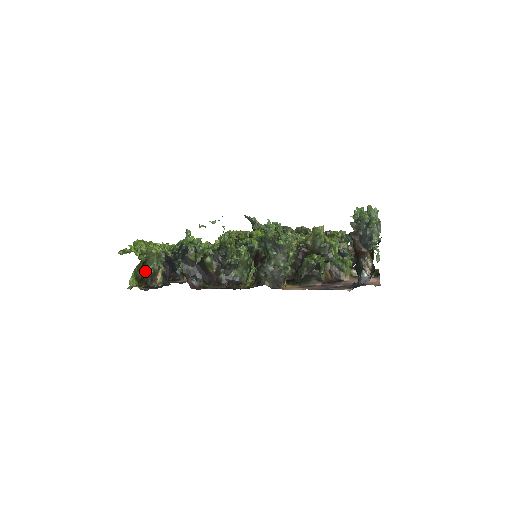
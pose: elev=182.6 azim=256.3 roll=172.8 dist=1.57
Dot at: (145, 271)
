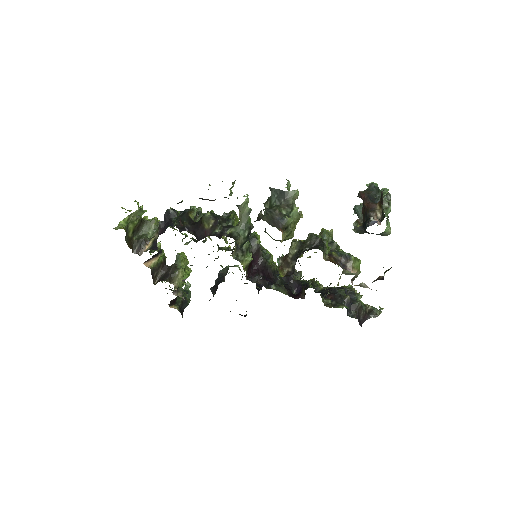
Dot at: (137, 237)
